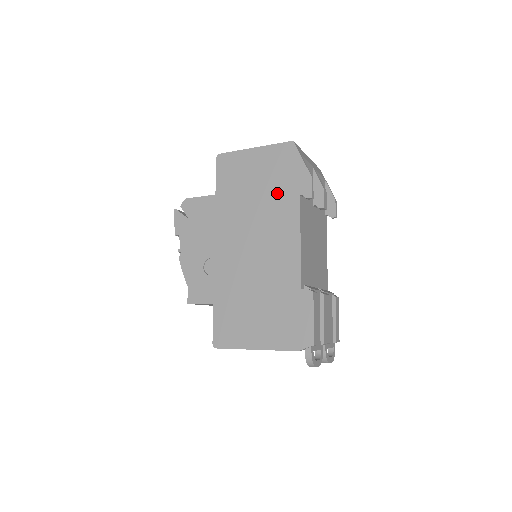
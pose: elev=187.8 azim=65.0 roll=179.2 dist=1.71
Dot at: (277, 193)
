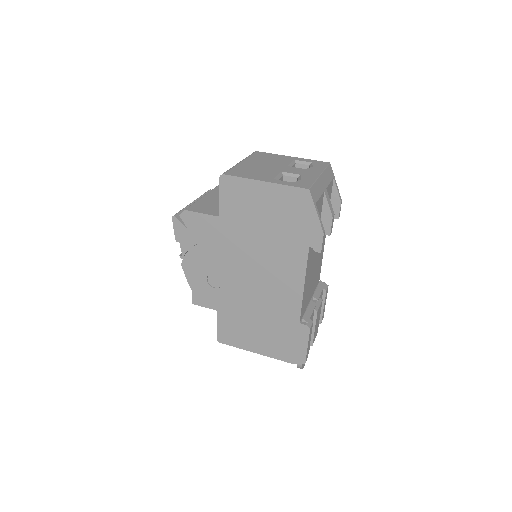
Dot at: (285, 237)
